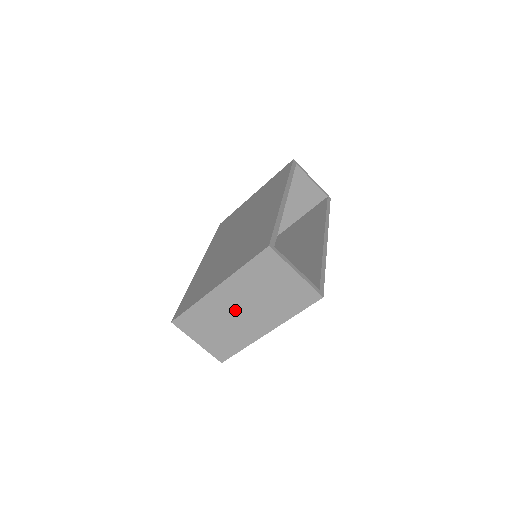
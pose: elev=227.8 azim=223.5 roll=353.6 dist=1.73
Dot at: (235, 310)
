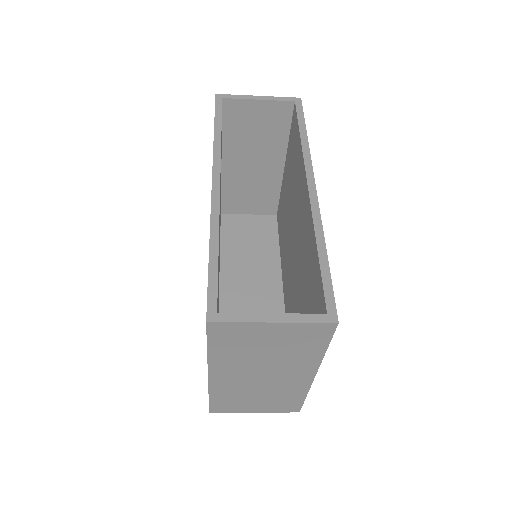
Dot at: (254, 380)
